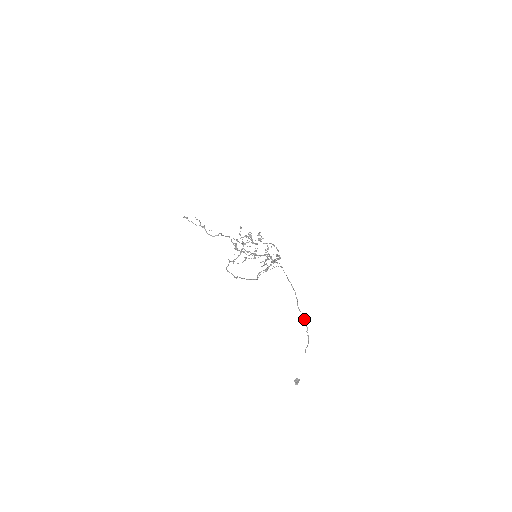
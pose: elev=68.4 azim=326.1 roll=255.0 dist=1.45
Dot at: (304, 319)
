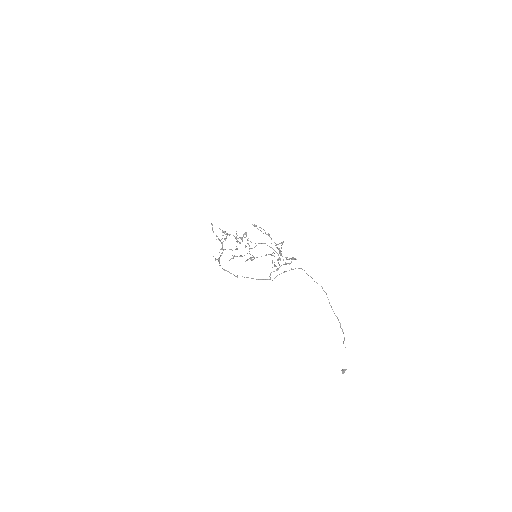
Dot at: (337, 317)
